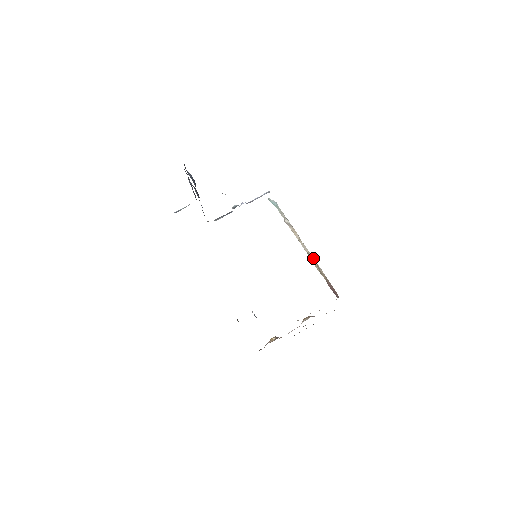
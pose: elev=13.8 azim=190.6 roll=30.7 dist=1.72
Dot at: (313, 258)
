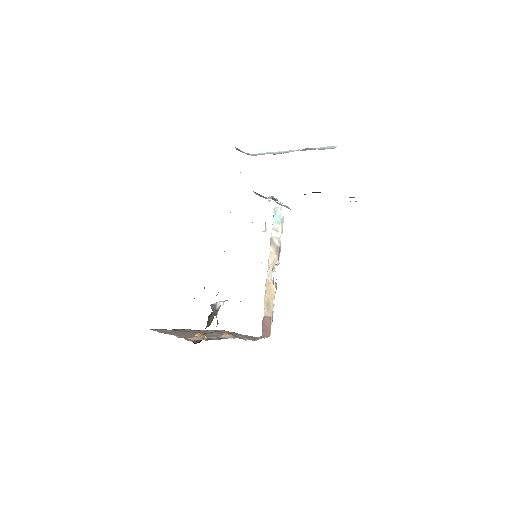
Dot at: (273, 290)
